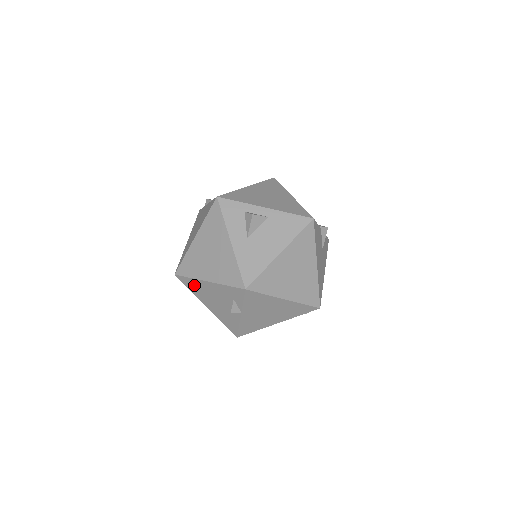
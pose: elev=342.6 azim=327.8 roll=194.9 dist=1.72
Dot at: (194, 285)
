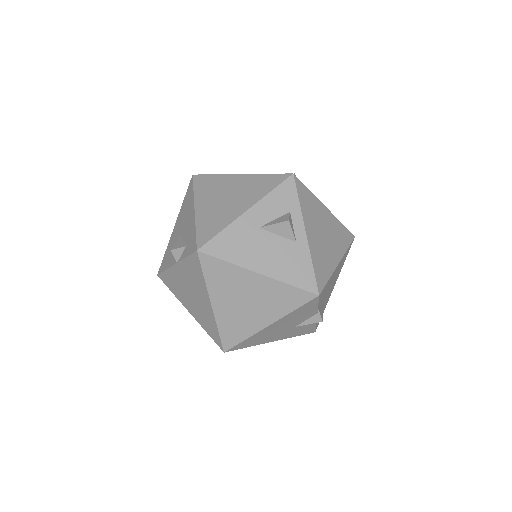
Dot at: (189, 199)
